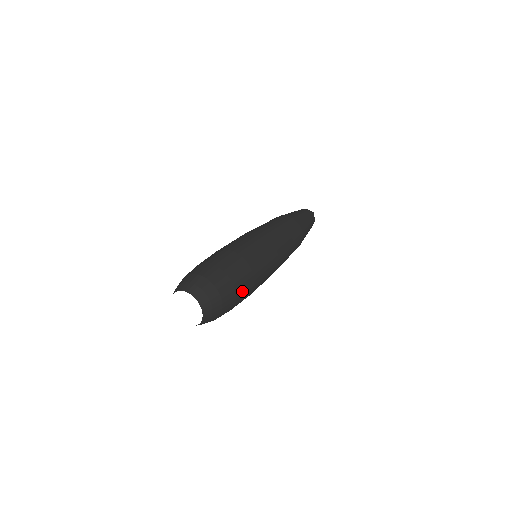
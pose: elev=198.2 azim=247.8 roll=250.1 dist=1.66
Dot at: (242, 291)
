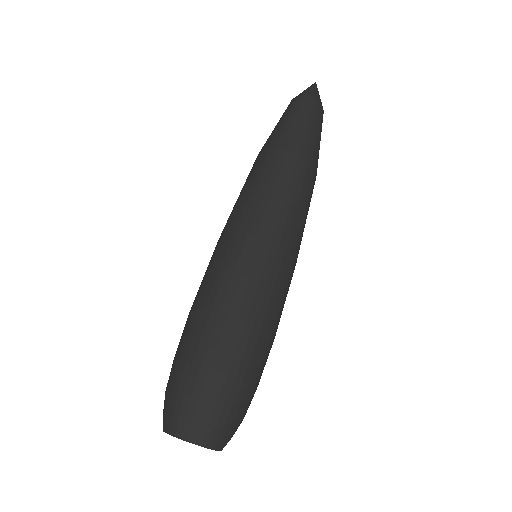
Dot at: (256, 366)
